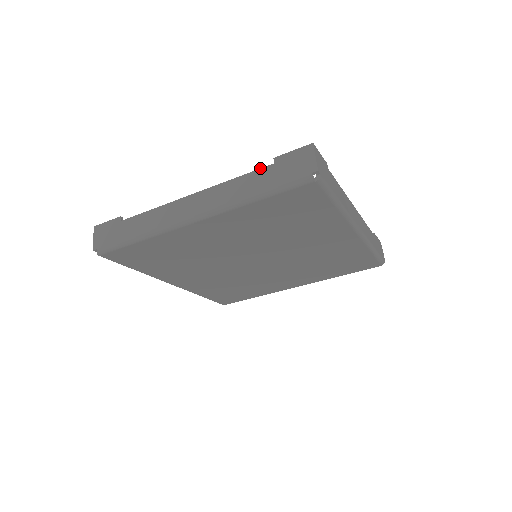
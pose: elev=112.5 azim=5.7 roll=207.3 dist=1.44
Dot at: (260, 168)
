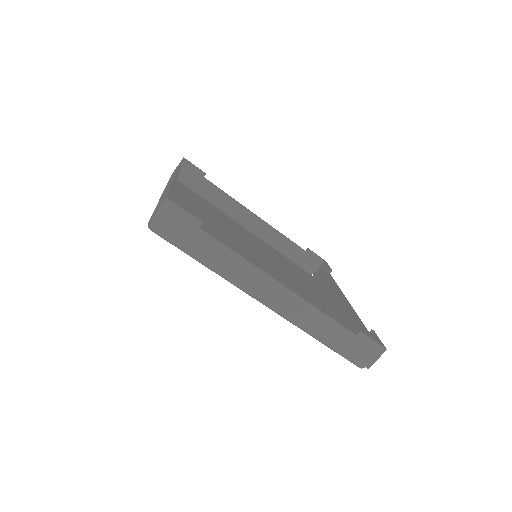
Dot at: (168, 190)
